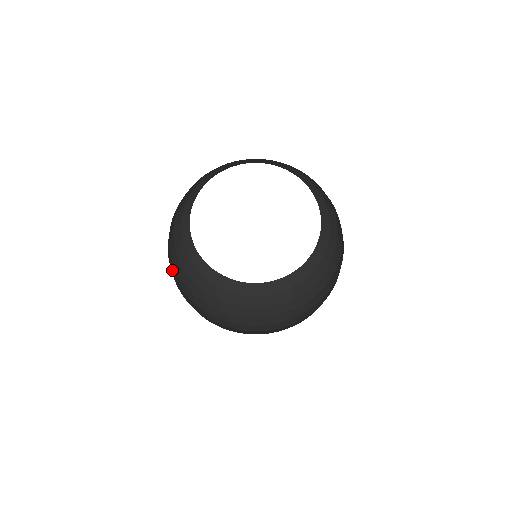
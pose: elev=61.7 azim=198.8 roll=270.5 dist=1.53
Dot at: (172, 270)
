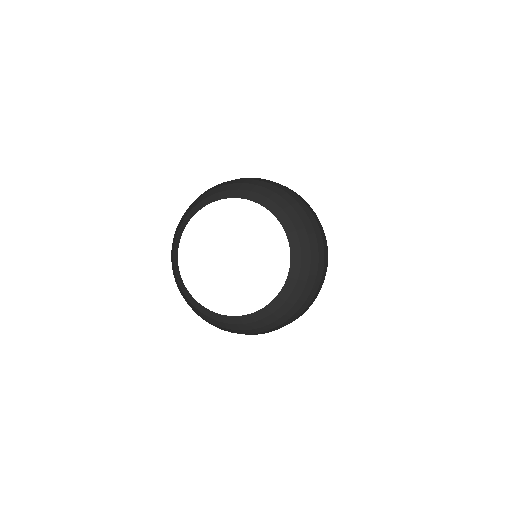
Dot at: occluded
